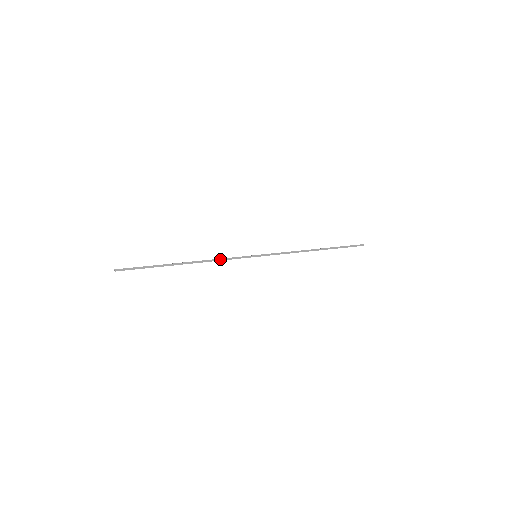
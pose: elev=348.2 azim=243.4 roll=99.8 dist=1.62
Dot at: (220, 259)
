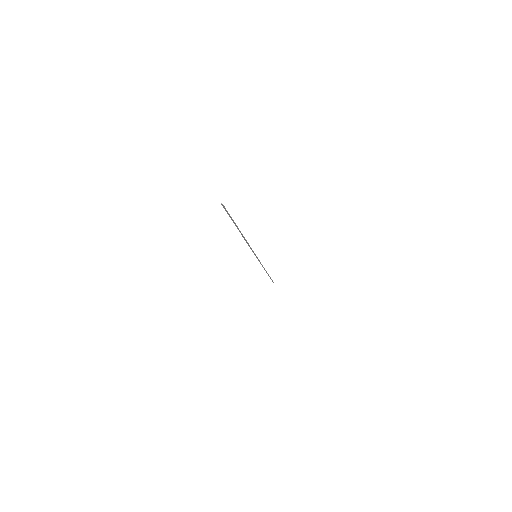
Dot at: (248, 244)
